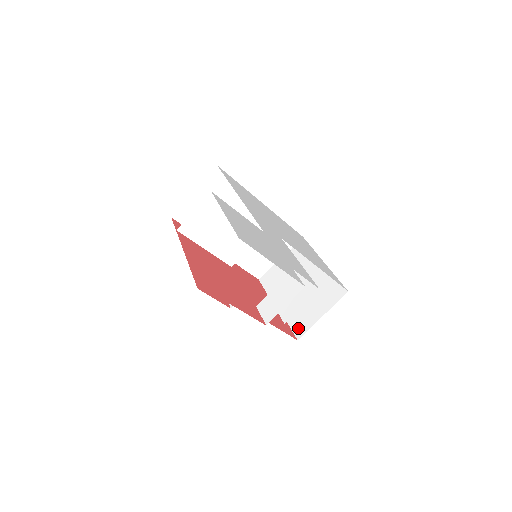
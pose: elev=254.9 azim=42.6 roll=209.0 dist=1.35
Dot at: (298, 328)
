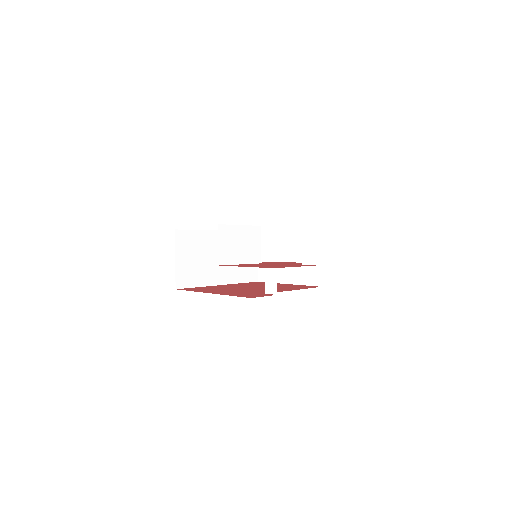
Dot at: (314, 280)
